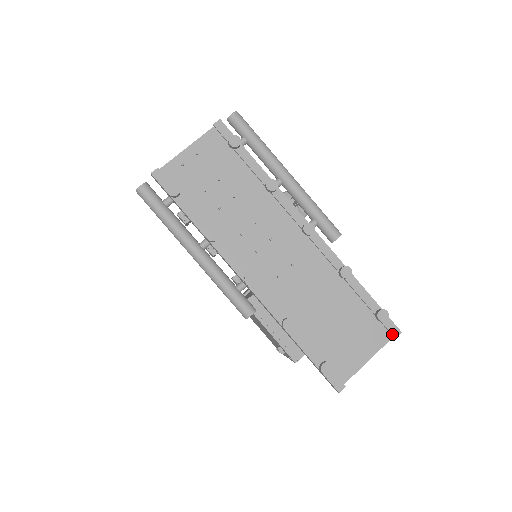
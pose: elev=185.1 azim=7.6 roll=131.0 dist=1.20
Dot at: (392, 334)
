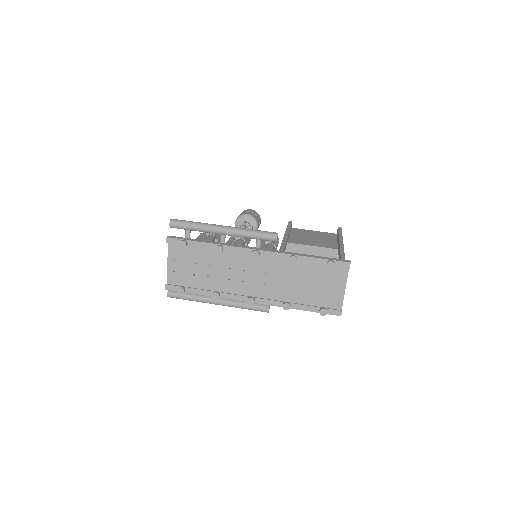
Dot at: (346, 268)
